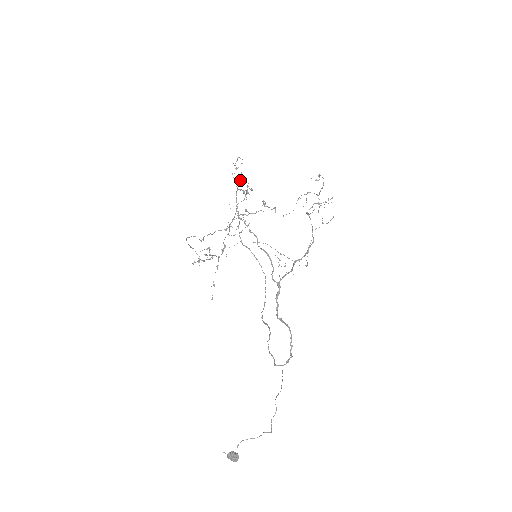
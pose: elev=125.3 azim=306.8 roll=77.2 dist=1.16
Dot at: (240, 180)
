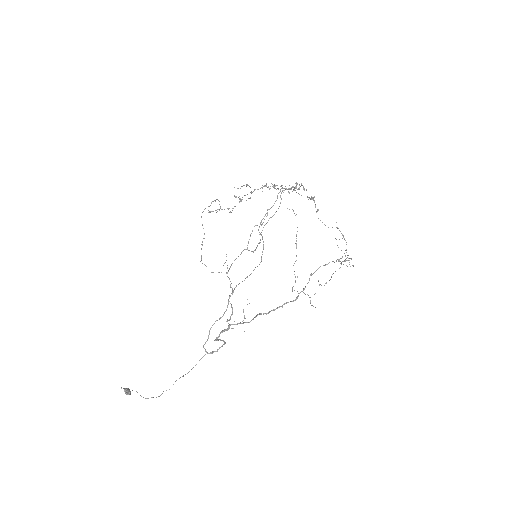
Dot at: occluded
